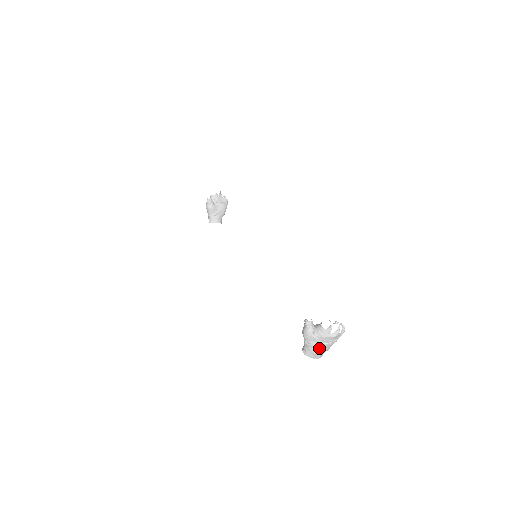
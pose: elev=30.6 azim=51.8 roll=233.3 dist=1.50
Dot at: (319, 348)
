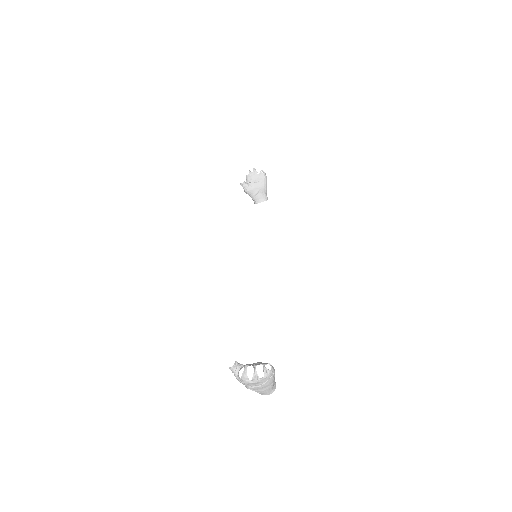
Dot at: (255, 389)
